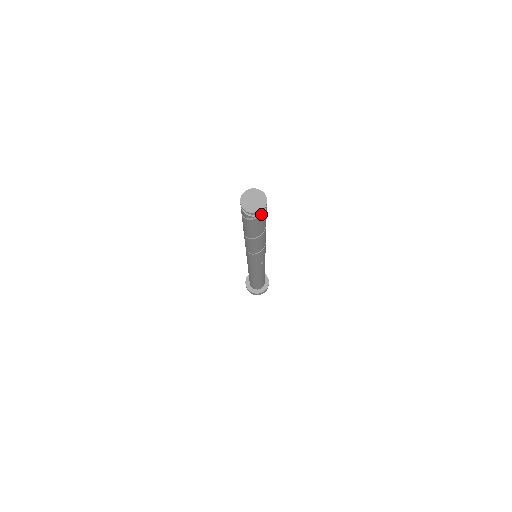
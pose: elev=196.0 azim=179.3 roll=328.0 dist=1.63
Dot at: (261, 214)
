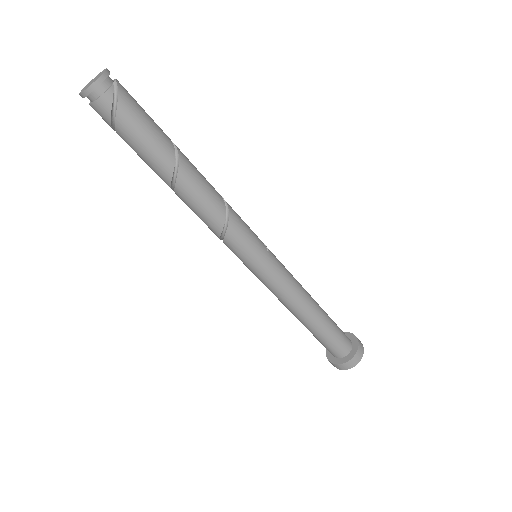
Dot at: (116, 83)
